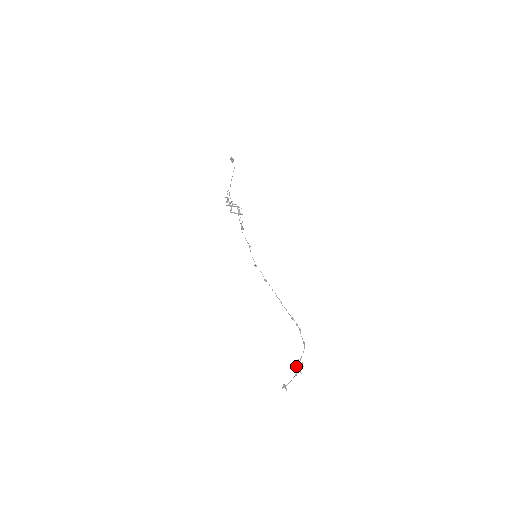
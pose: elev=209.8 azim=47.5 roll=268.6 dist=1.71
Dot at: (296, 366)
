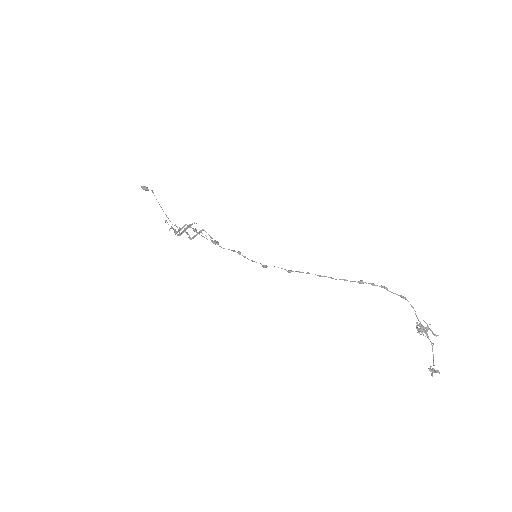
Dot at: occluded
